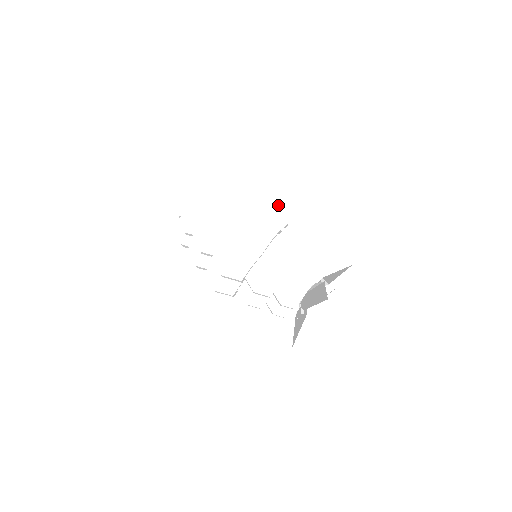
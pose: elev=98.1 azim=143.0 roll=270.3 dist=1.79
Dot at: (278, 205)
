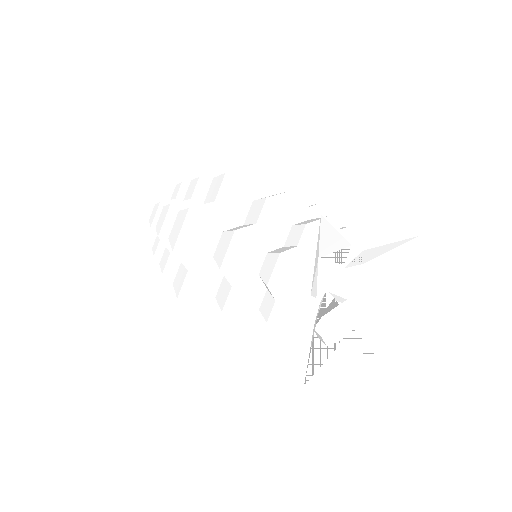
Dot at: occluded
